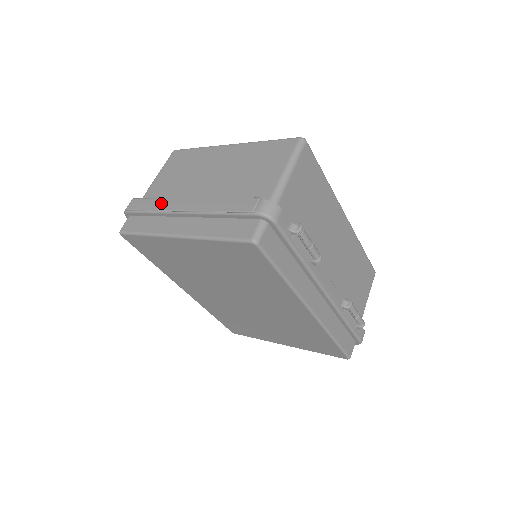
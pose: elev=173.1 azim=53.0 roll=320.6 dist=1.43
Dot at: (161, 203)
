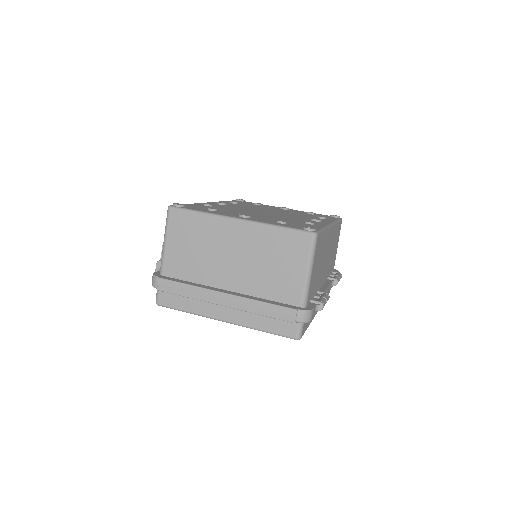
Dot at: (196, 292)
